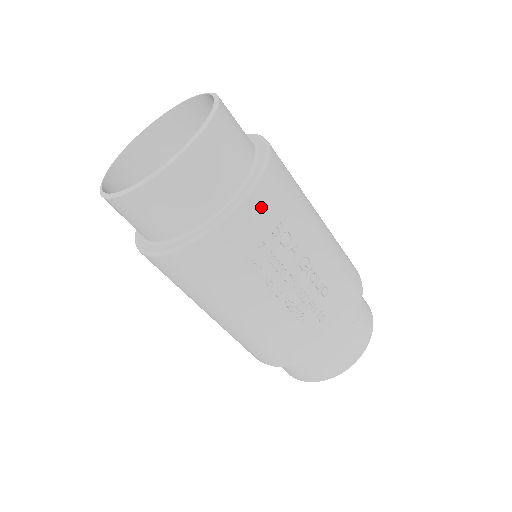
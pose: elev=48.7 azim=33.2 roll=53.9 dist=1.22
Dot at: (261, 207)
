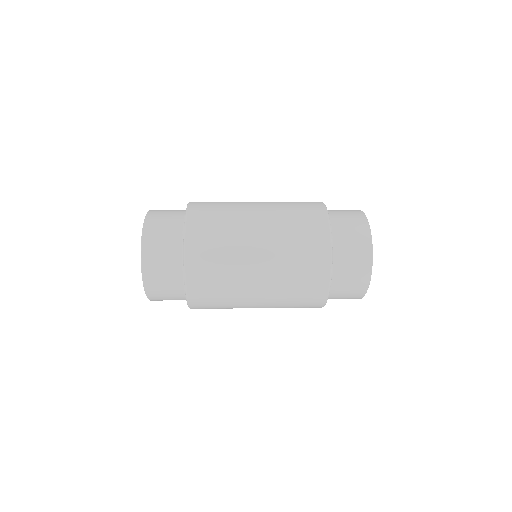
Dot at: occluded
